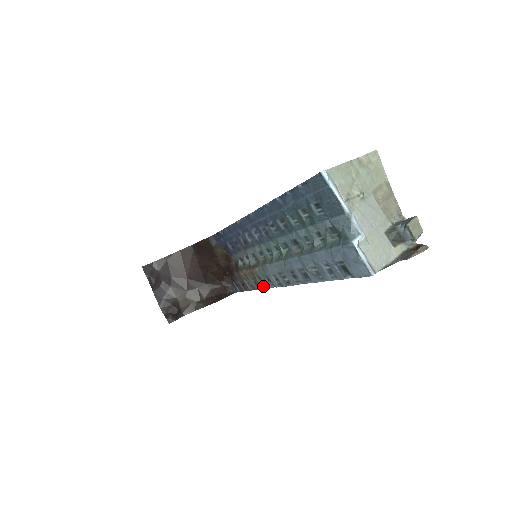
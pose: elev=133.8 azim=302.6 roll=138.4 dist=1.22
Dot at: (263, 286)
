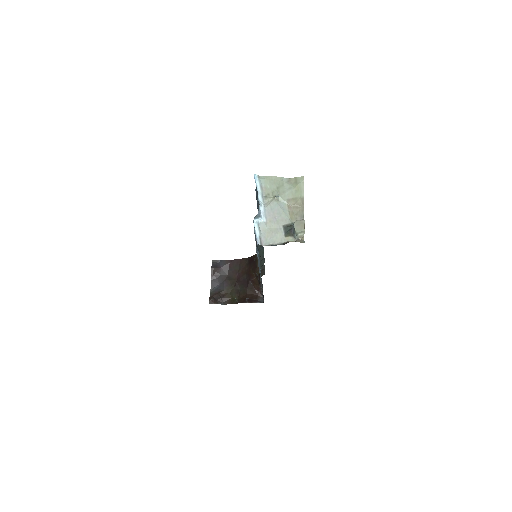
Dot at: occluded
